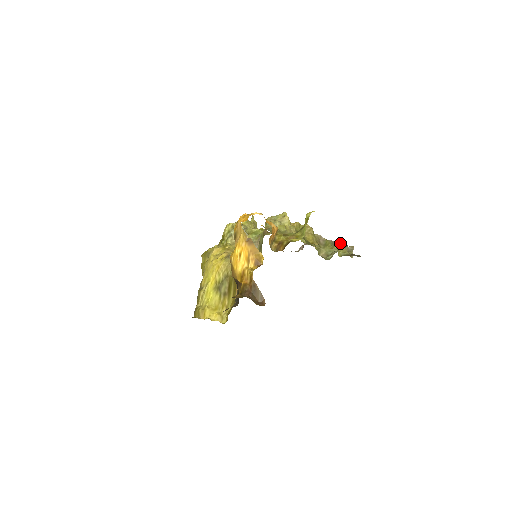
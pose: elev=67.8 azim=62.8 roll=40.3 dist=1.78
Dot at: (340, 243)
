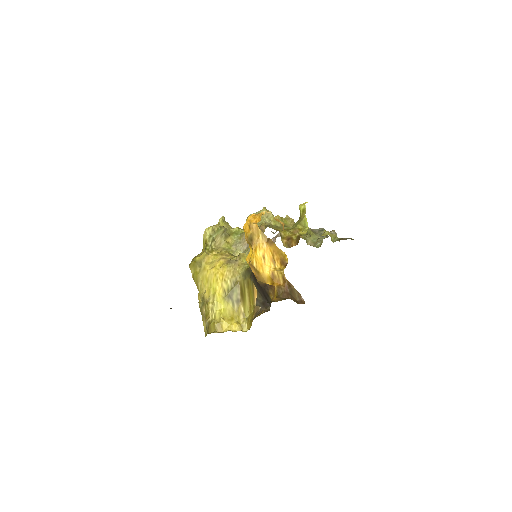
Dot at: (319, 230)
